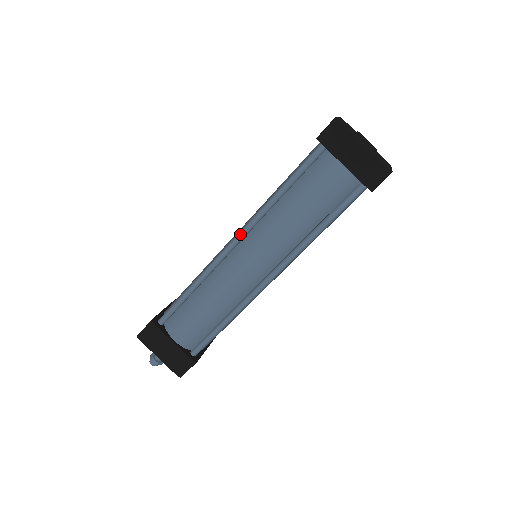
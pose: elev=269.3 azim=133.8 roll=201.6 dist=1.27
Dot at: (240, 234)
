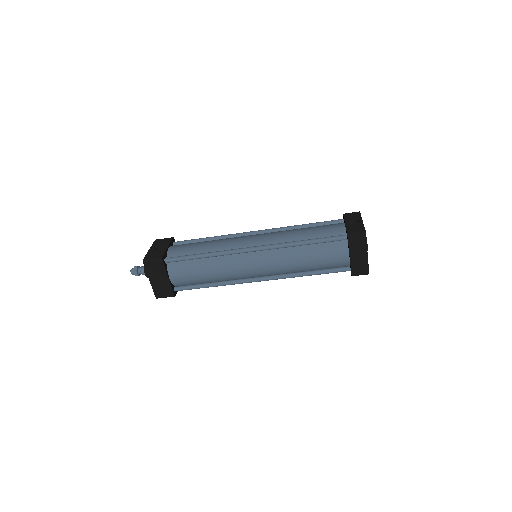
Dot at: (262, 248)
